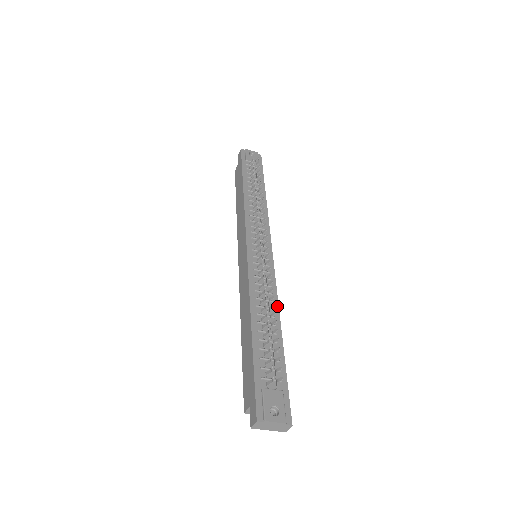
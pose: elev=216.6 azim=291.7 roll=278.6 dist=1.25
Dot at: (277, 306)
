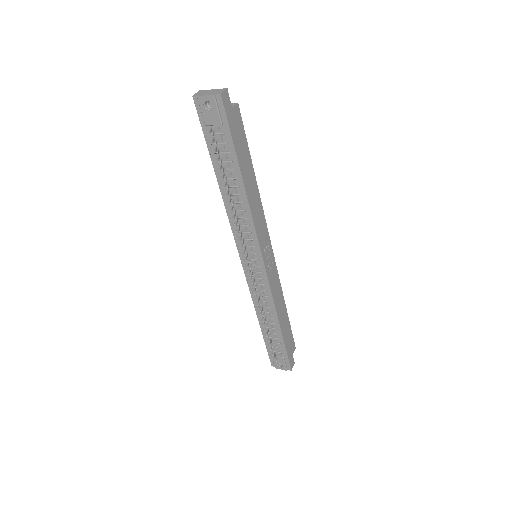
Dot at: (274, 310)
